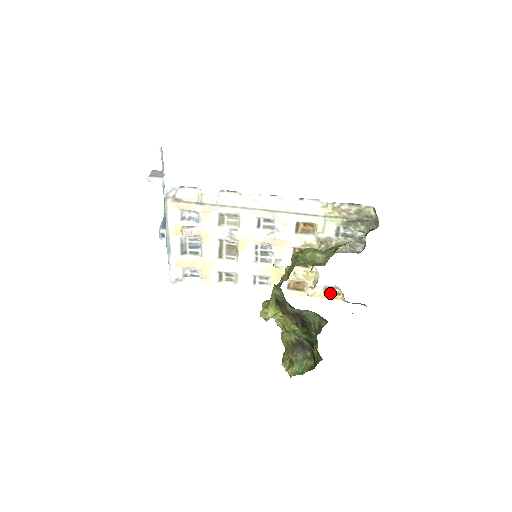
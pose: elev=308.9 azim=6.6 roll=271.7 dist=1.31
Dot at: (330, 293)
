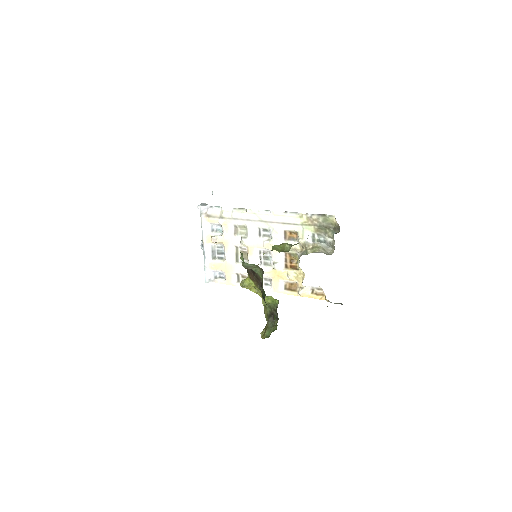
Dot at: (316, 294)
